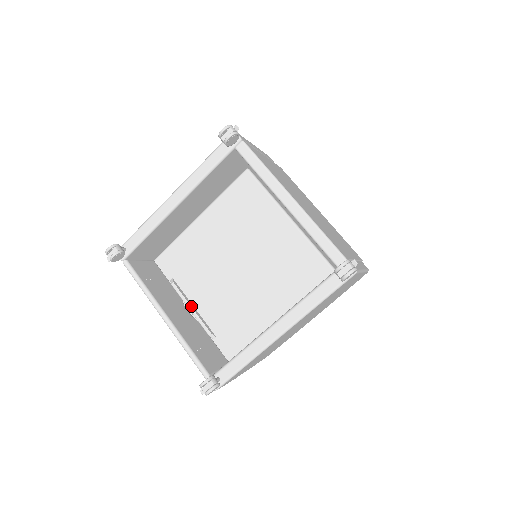
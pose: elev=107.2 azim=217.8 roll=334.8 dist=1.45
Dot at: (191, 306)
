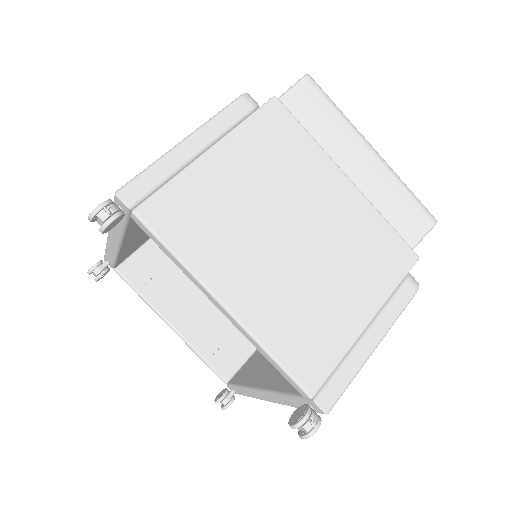
Dot at: occluded
